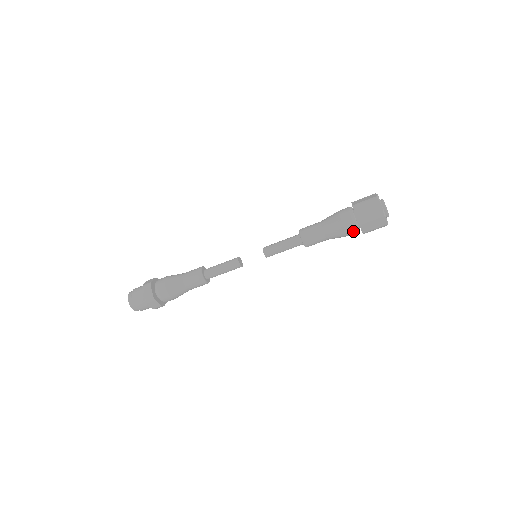
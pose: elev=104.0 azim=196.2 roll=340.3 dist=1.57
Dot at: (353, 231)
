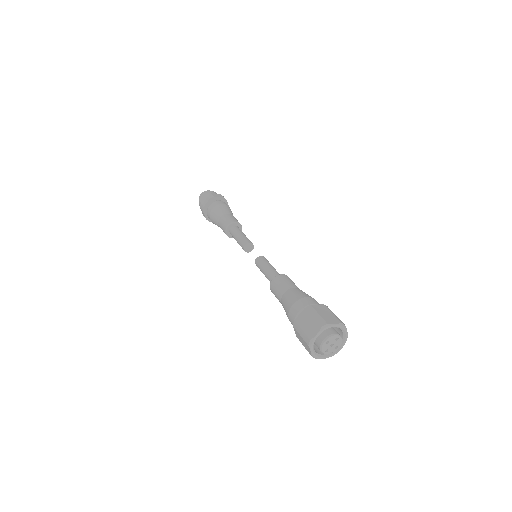
Dot at: occluded
